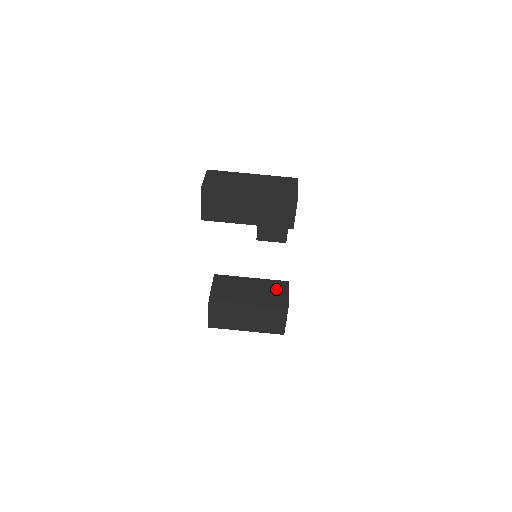
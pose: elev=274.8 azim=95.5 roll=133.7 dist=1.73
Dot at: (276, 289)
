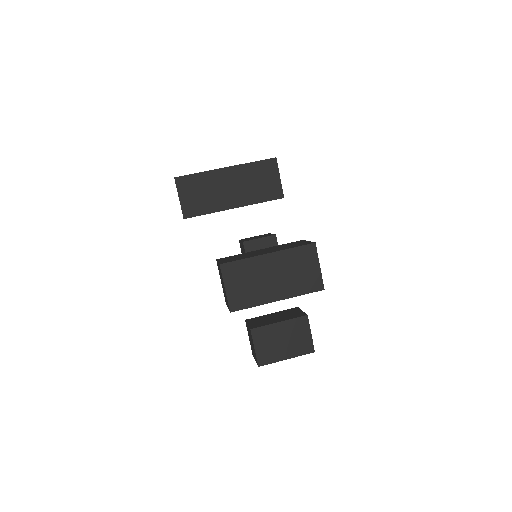
Dot at: (292, 244)
